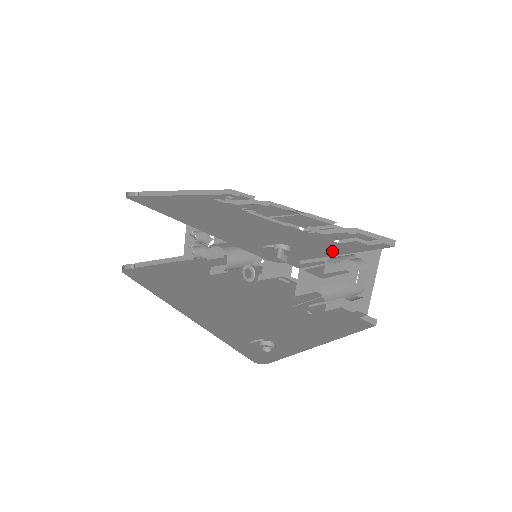
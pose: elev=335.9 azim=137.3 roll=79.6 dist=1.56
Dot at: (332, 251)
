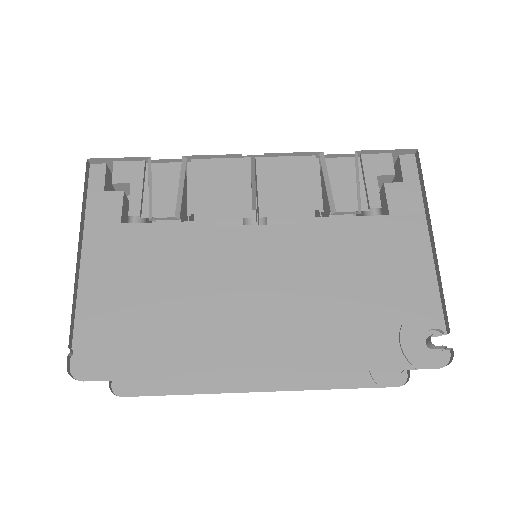
Dot at: (419, 255)
